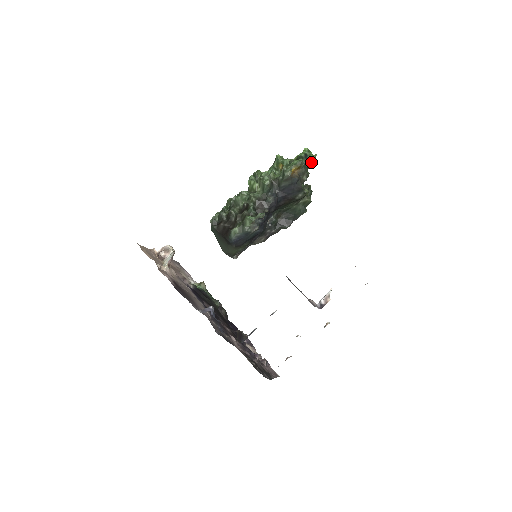
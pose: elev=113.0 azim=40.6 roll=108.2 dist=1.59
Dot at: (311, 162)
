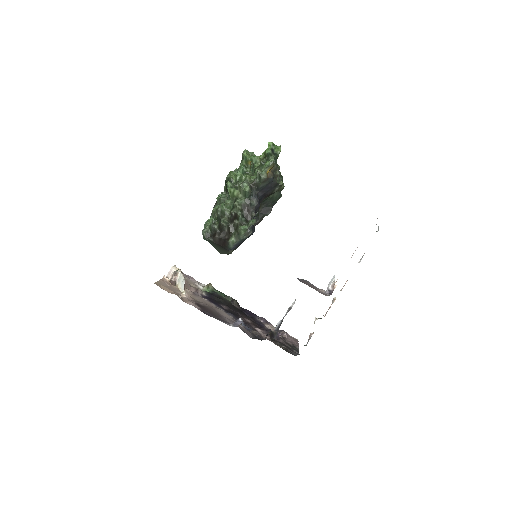
Dot at: (278, 154)
